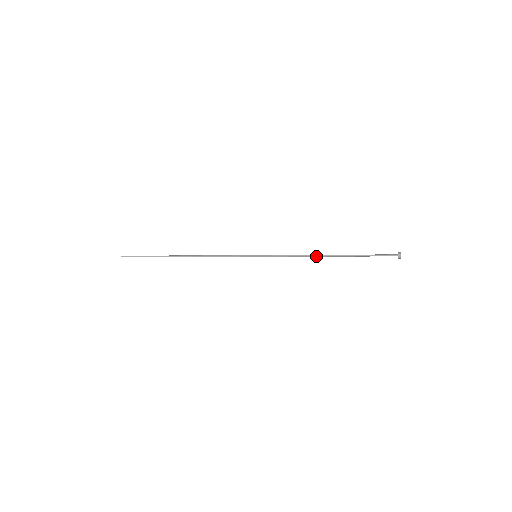
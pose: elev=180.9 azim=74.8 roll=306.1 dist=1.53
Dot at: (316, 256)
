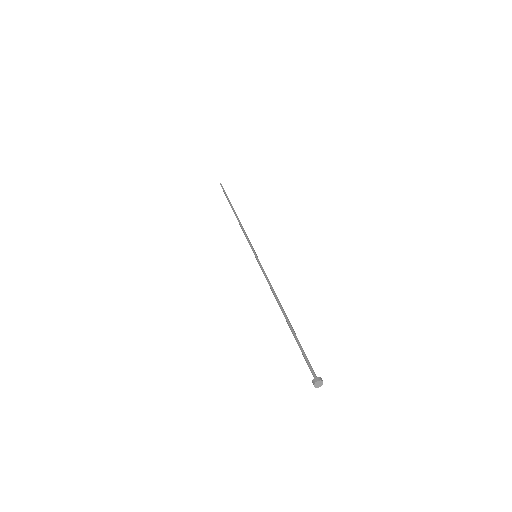
Dot at: (277, 300)
